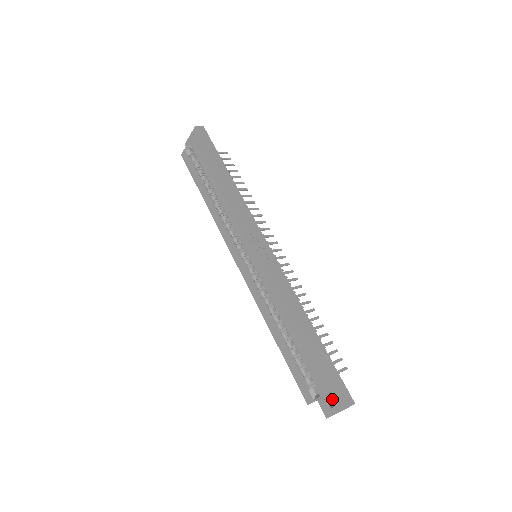
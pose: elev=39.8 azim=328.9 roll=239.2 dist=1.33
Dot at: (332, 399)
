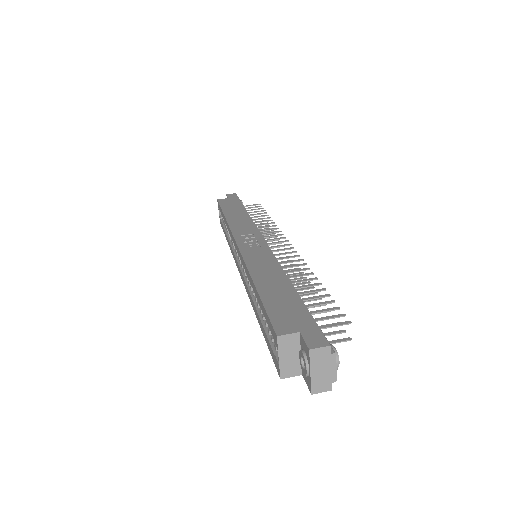
Dot at: (300, 352)
